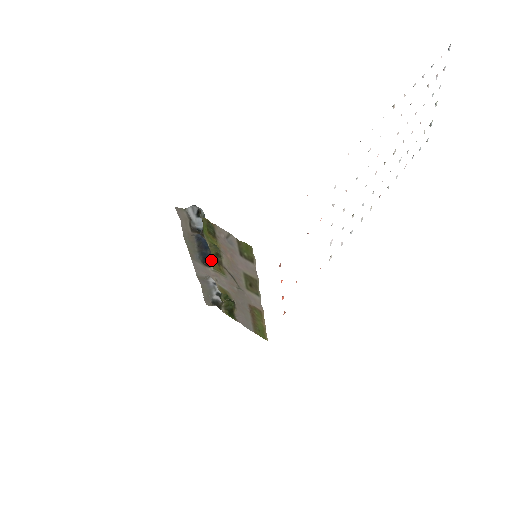
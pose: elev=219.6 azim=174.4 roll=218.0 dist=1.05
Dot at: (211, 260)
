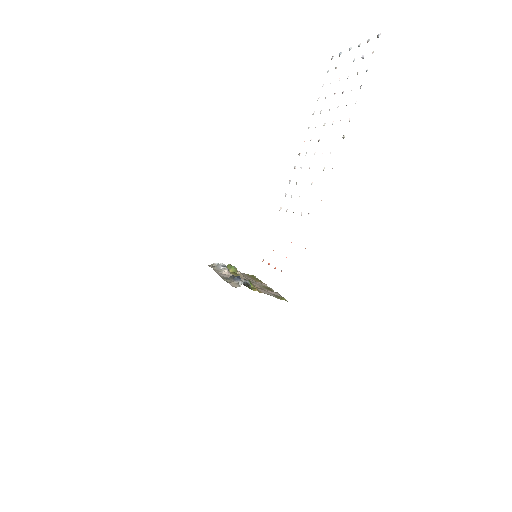
Dot at: occluded
